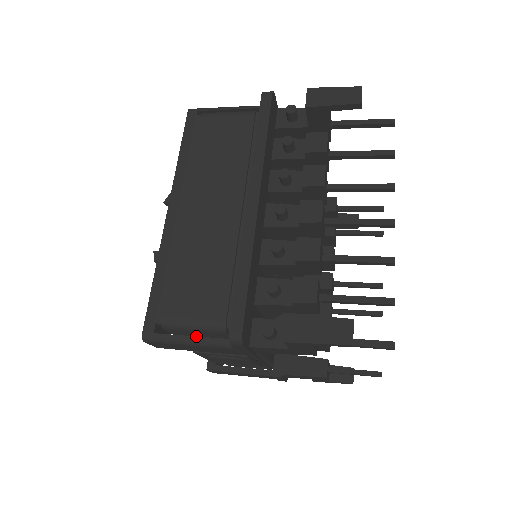
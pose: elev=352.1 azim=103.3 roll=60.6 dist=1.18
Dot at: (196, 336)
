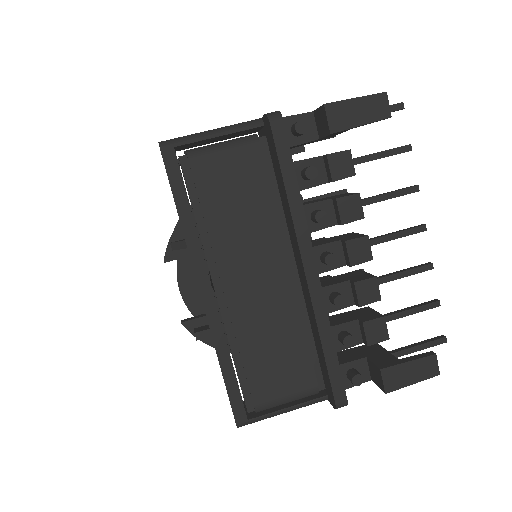
Dot at: (291, 406)
